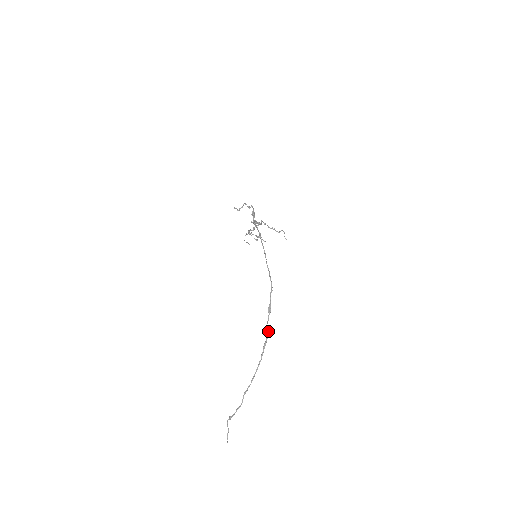
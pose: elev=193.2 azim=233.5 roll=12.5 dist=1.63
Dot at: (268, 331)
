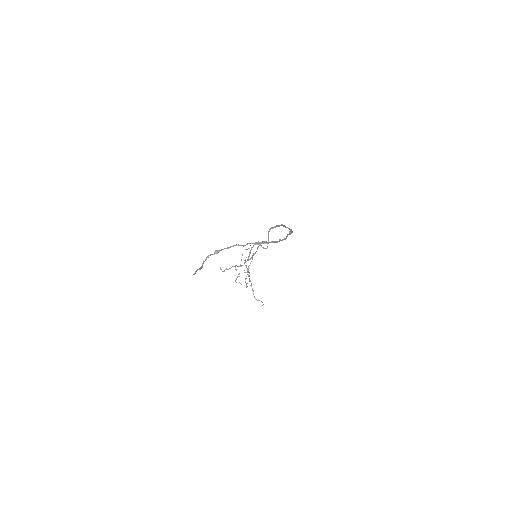
Dot at: occluded
